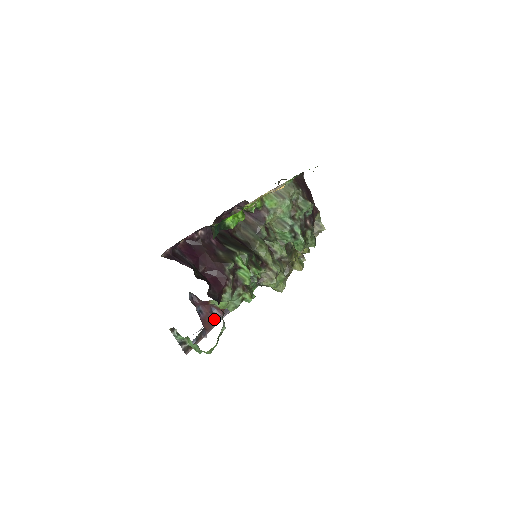
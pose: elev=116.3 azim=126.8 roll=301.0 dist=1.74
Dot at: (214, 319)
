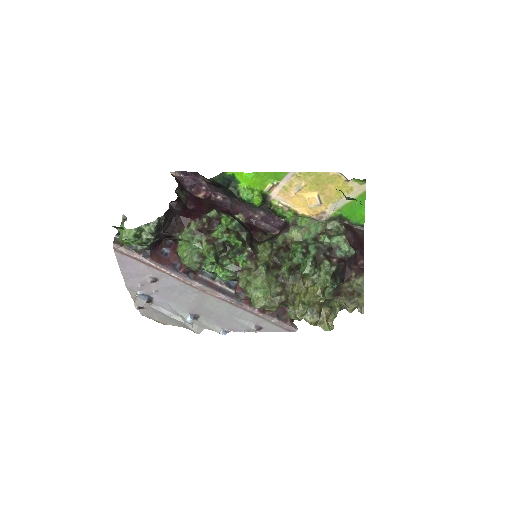
Dot at: (168, 265)
